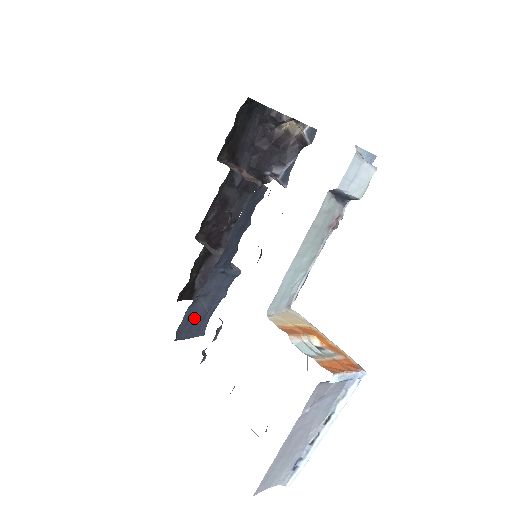
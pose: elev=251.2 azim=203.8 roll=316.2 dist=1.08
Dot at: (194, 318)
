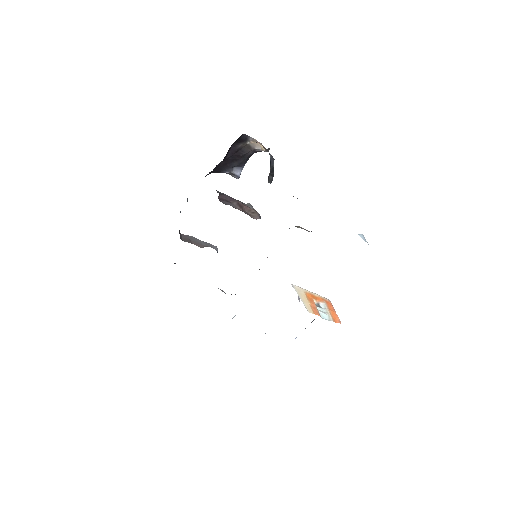
Dot at: occluded
